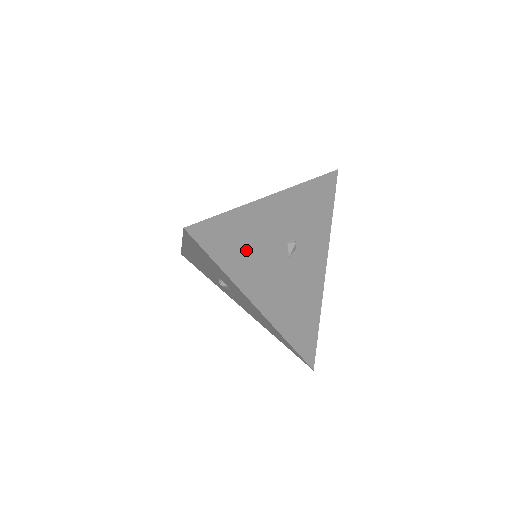
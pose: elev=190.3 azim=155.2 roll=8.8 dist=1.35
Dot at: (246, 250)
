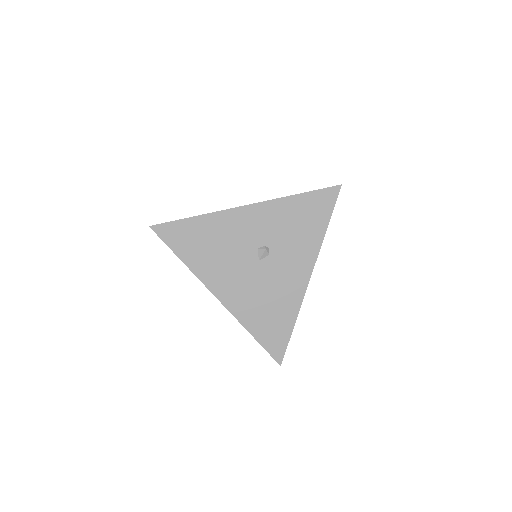
Dot at: (208, 249)
